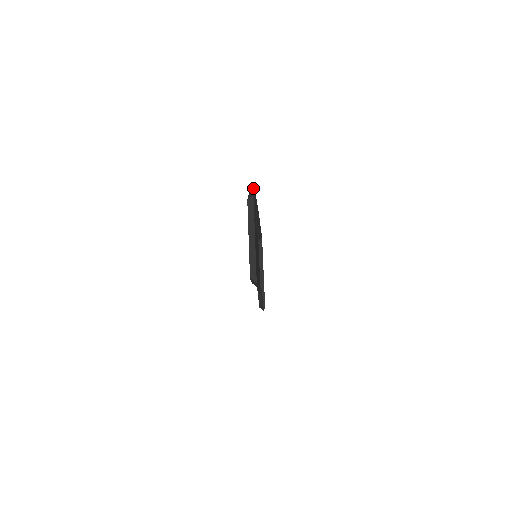
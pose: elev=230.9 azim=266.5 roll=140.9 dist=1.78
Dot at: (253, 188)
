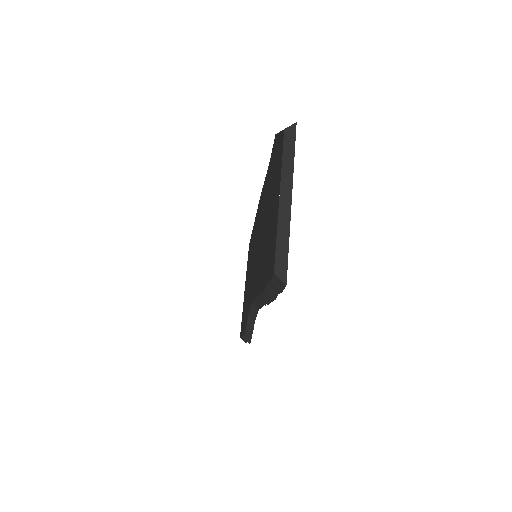
Dot at: occluded
